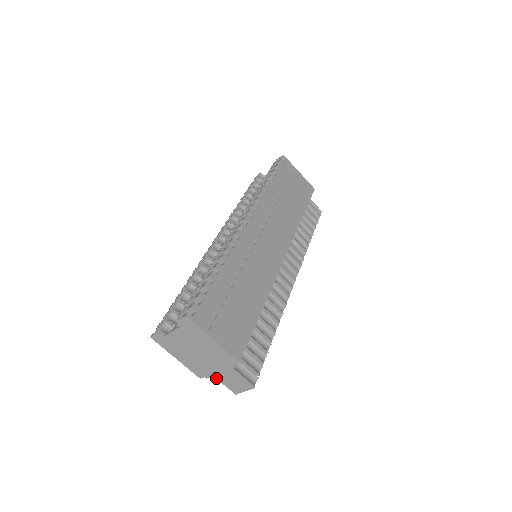
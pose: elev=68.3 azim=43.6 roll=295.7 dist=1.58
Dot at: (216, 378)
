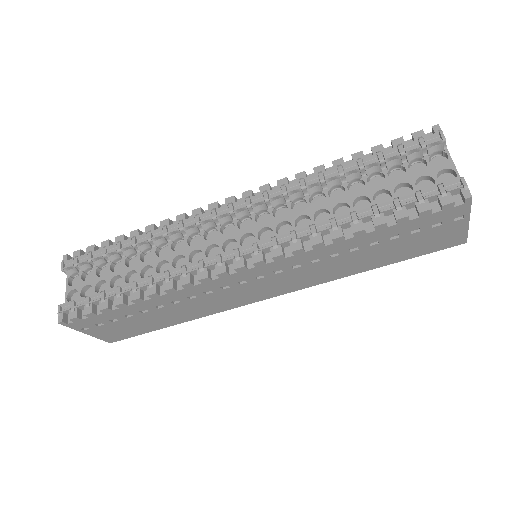
Dot at: occluded
